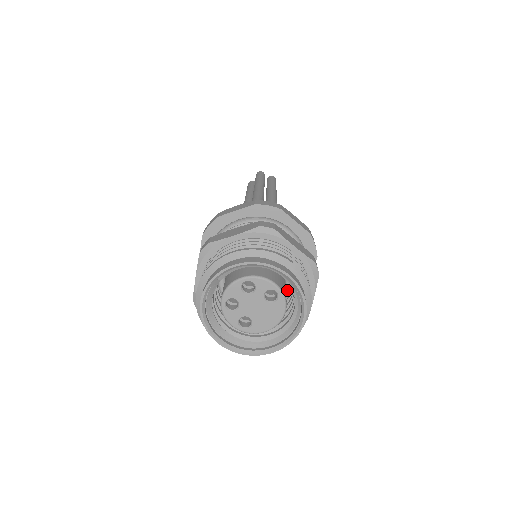
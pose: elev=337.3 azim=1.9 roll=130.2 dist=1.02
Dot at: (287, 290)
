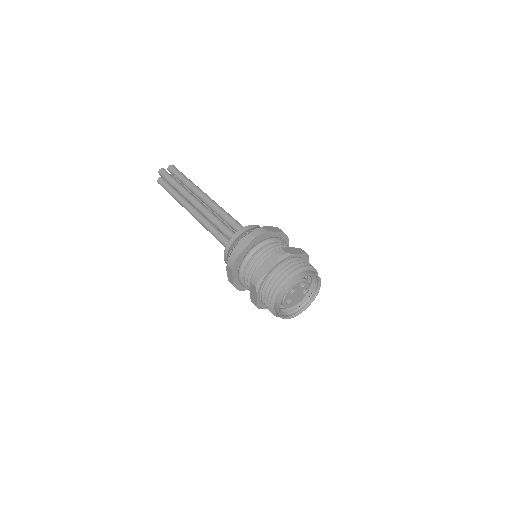
Dot at: occluded
